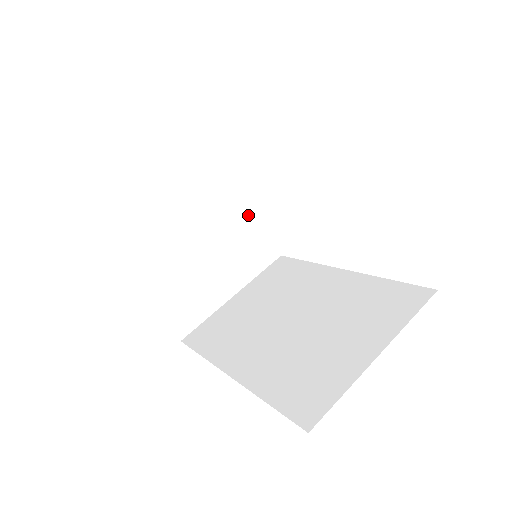
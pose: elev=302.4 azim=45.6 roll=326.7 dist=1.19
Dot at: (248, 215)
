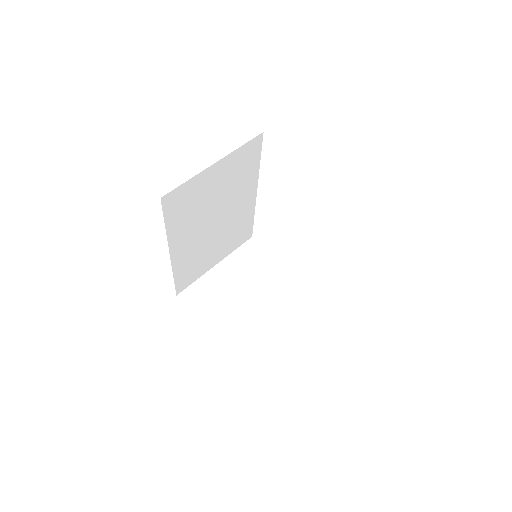
Dot at: (284, 274)
